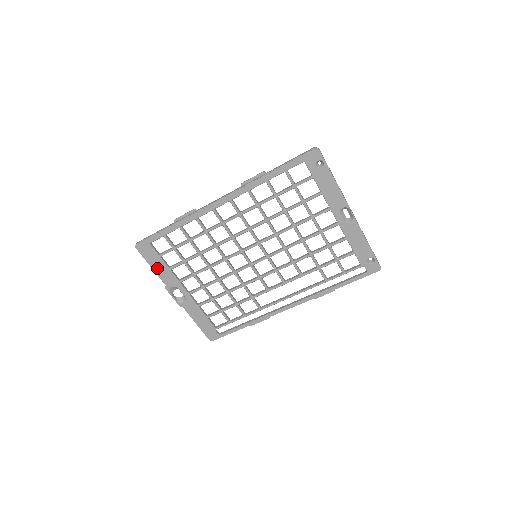
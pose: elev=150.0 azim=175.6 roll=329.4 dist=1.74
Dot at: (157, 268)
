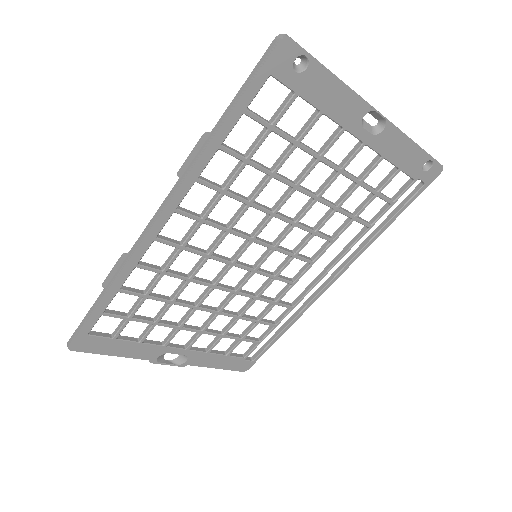
Dot at: (122, 352)
